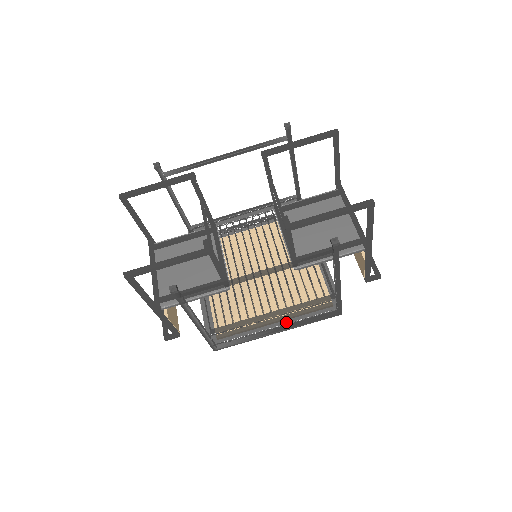
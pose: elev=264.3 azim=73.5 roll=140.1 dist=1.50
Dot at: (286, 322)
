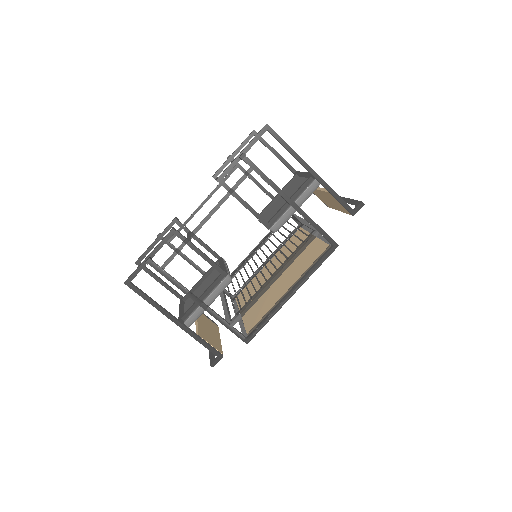
Dot at: (296, 283)
